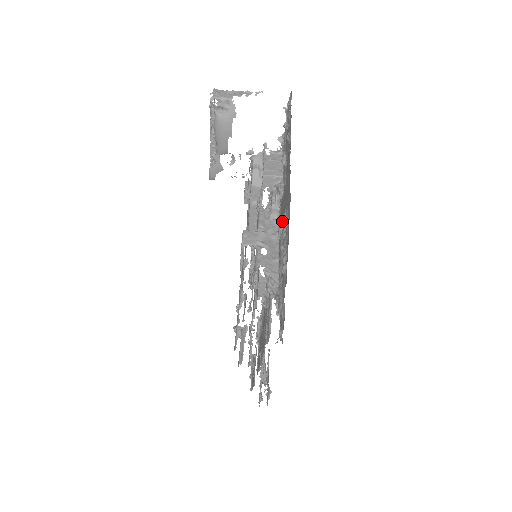
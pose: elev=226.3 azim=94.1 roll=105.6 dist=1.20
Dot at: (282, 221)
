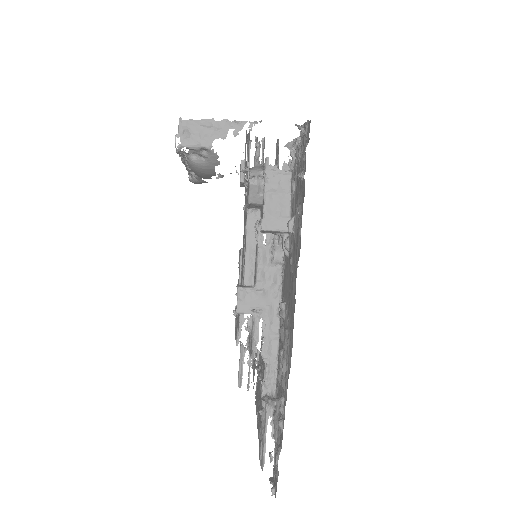
Dot at: (284, 305)
